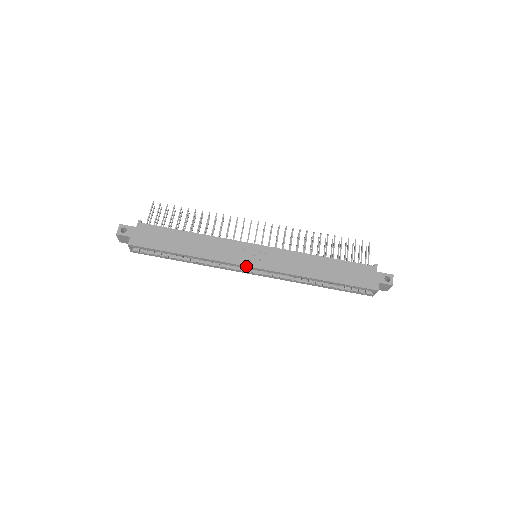
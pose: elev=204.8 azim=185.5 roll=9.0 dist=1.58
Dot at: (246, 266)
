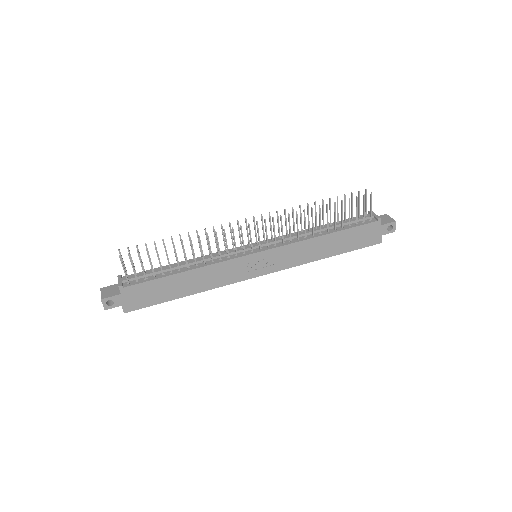
Dot at: occluded
